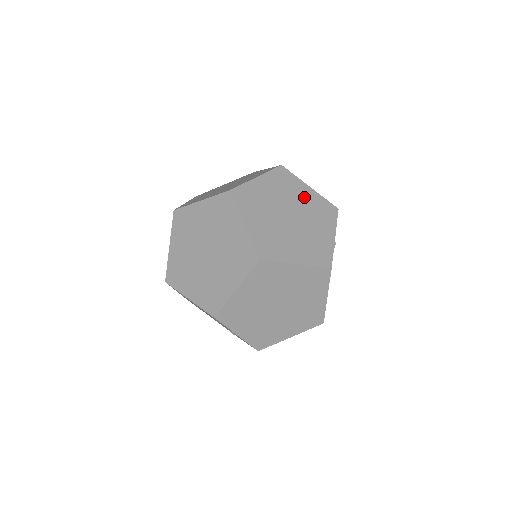
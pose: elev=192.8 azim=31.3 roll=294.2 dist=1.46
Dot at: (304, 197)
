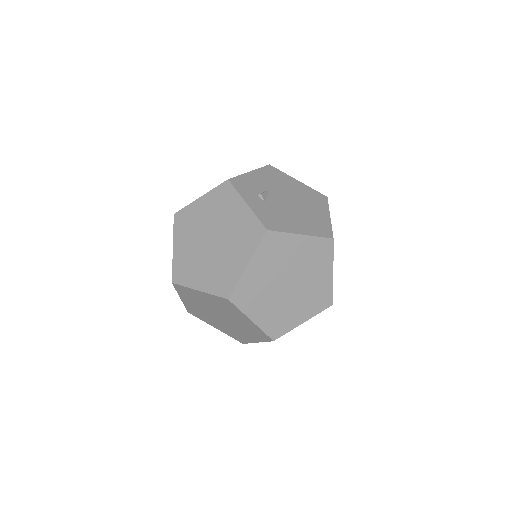
Dot at: (204, 211)
